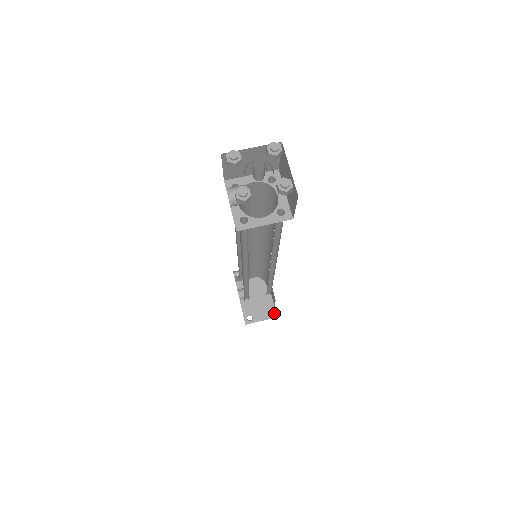
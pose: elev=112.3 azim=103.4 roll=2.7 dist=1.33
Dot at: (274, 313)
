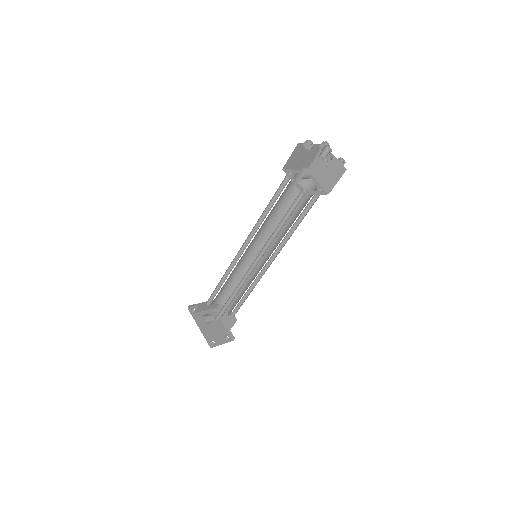
Dot at: (230, 338)
